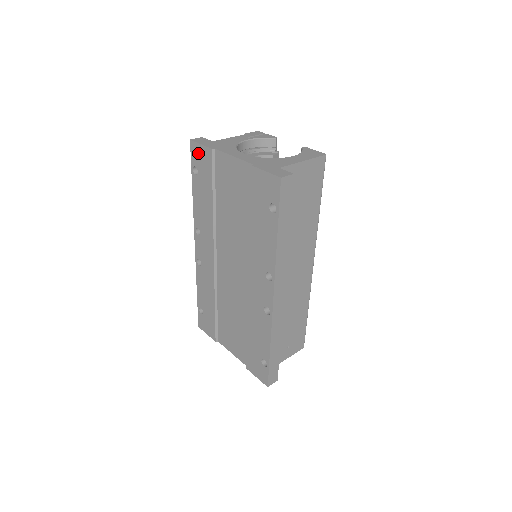
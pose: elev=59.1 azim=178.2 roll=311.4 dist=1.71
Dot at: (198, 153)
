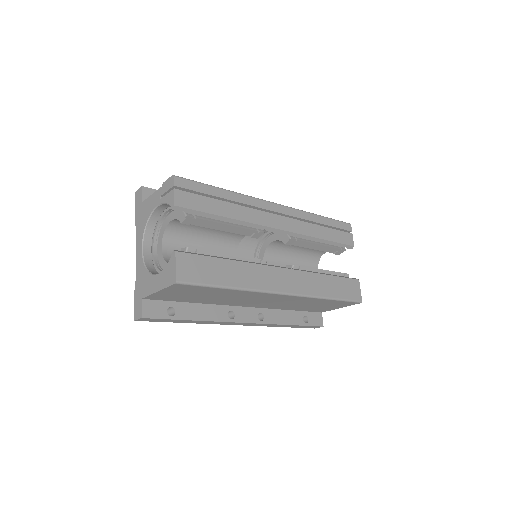
Dot at: occluded
